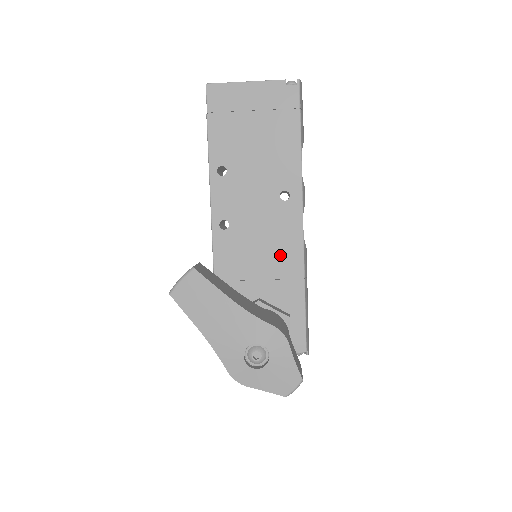
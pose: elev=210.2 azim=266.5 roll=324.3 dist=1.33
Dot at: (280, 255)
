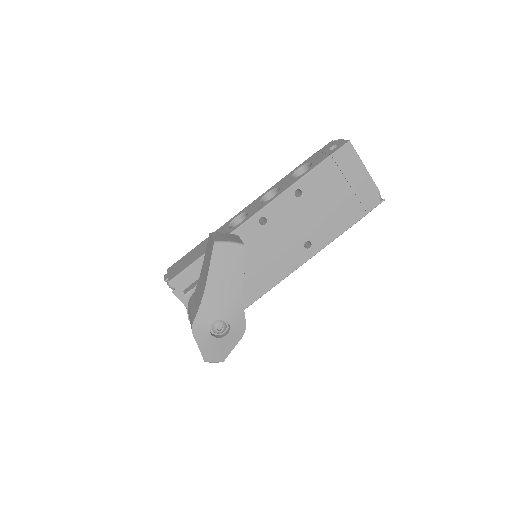
Dot at: (268, 270)
